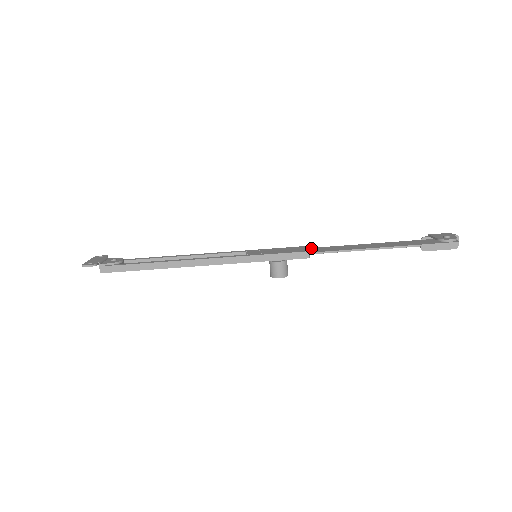
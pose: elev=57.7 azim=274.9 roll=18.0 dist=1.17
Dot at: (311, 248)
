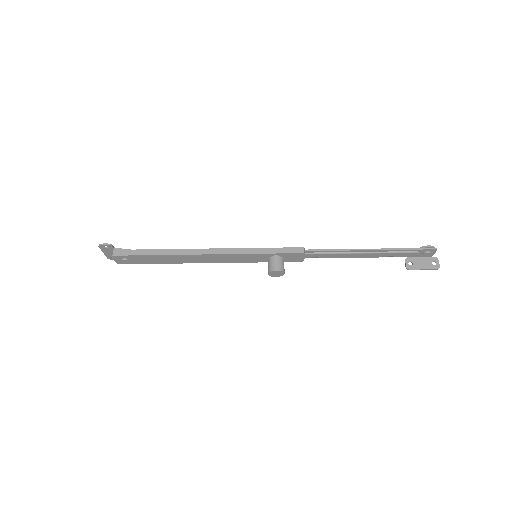
Dot at: (306, 256)
